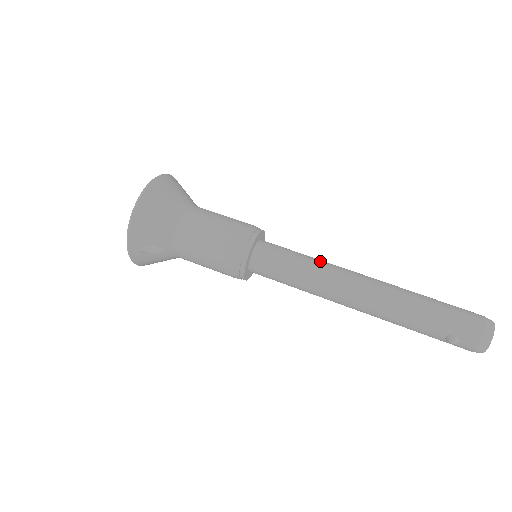
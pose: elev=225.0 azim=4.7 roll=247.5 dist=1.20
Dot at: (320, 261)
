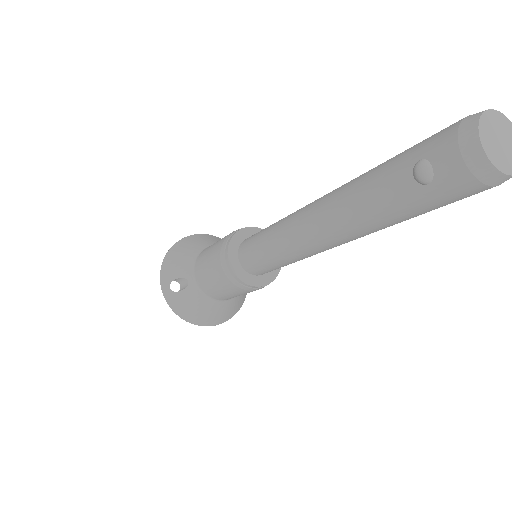
Dot at: occluded
